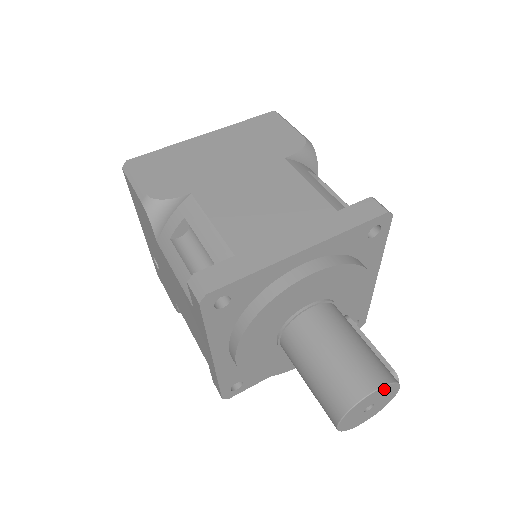
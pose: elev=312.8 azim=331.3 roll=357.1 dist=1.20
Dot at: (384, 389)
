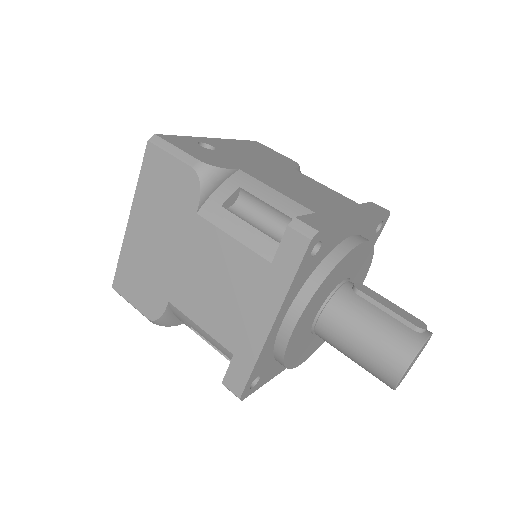
Dot at: occluded
